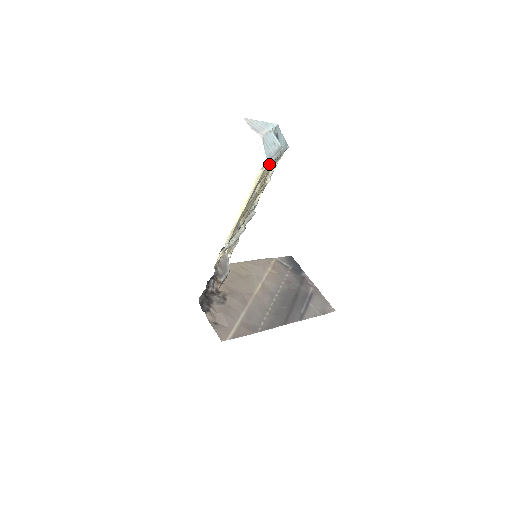
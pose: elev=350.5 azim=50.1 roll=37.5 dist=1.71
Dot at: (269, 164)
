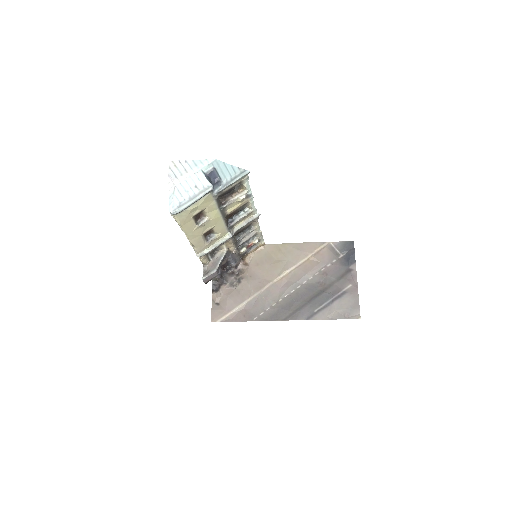
Dot at: (177, 213)
